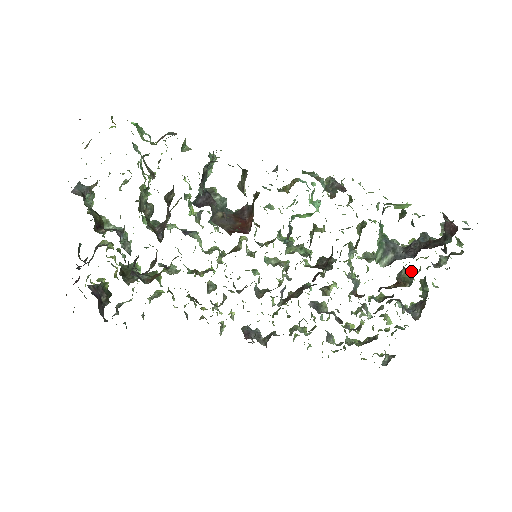
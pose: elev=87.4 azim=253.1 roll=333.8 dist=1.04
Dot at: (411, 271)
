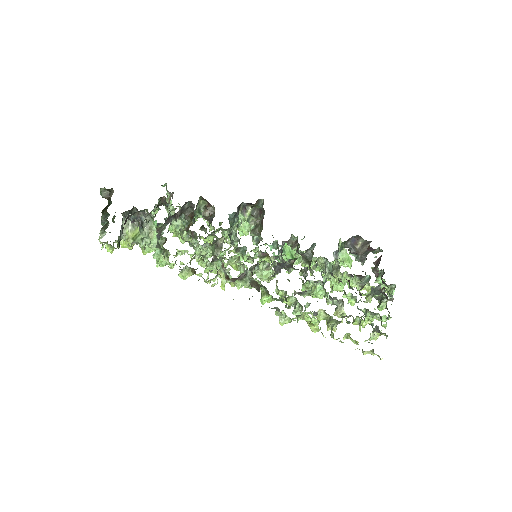
Dot at: occluded
